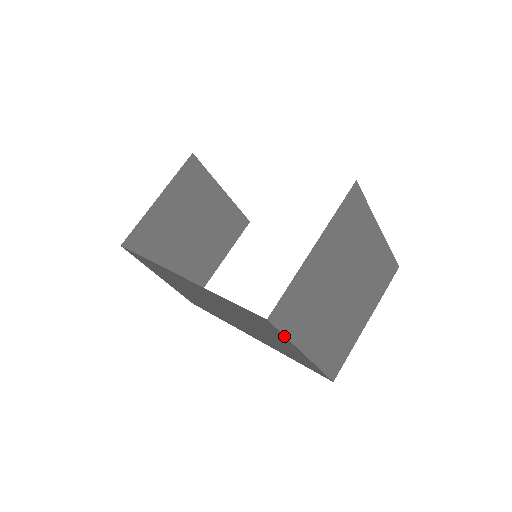
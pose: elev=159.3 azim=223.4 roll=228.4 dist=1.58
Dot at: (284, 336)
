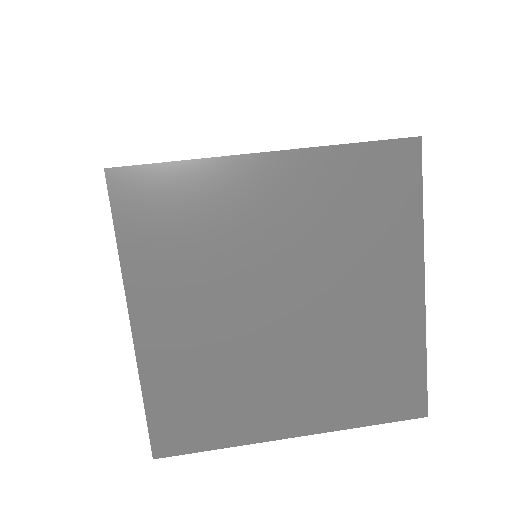
Dot at: (219, 447)
